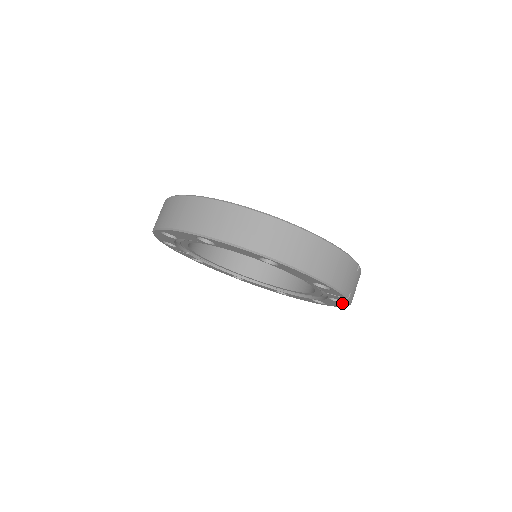
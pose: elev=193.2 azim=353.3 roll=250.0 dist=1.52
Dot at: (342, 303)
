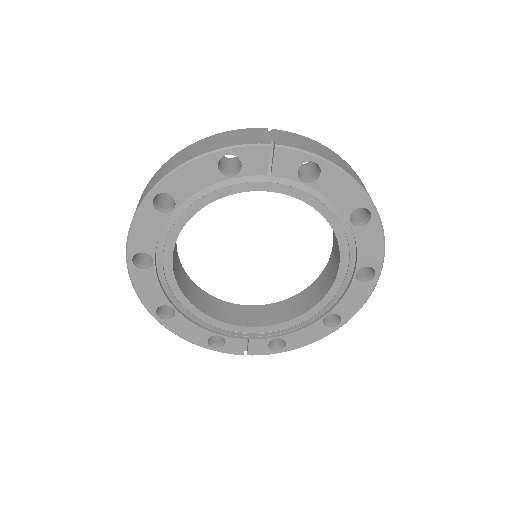
Dot at: (320, 169)
